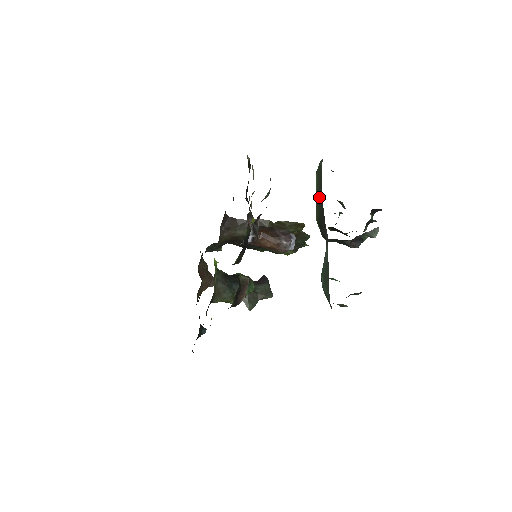
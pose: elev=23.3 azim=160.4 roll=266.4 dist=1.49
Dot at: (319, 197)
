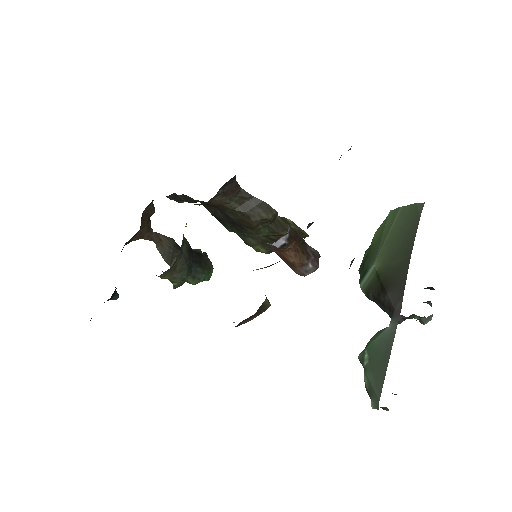
Dot at: (399, 247)
